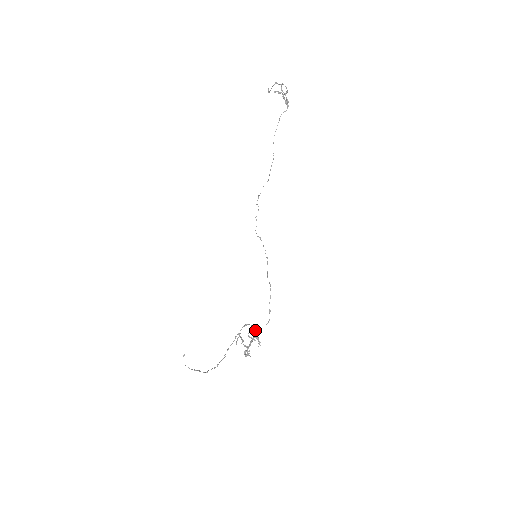
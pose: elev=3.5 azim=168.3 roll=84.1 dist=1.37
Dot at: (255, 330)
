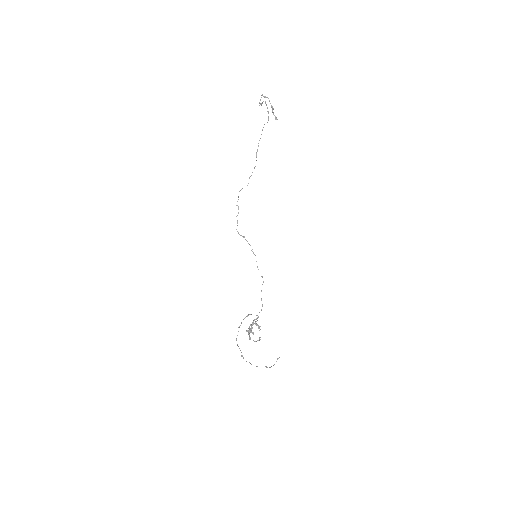
Dot at: (257, 318)
